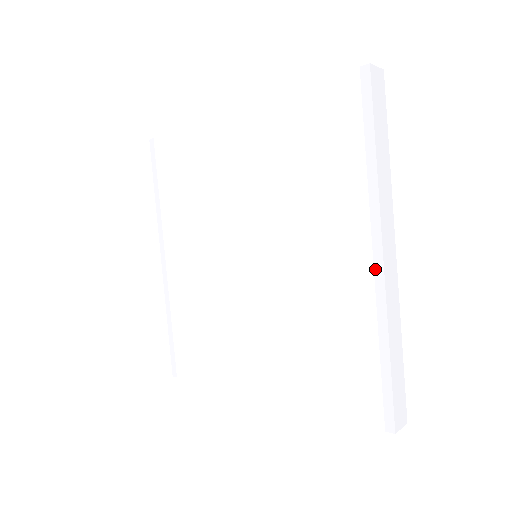
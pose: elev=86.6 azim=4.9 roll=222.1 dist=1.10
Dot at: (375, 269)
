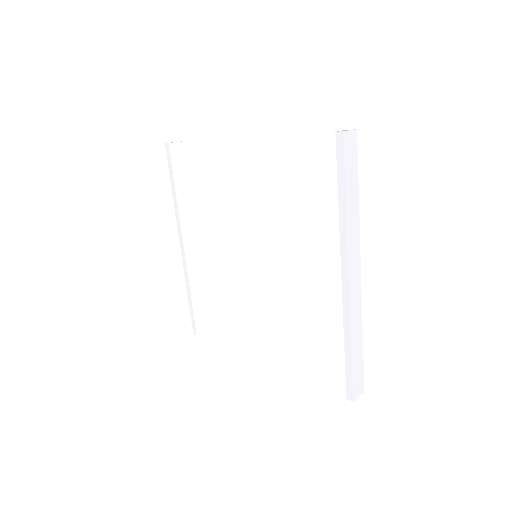
Dot at: (343, 289)
